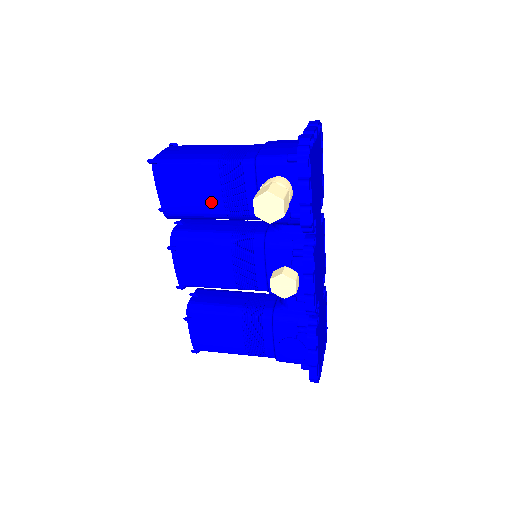
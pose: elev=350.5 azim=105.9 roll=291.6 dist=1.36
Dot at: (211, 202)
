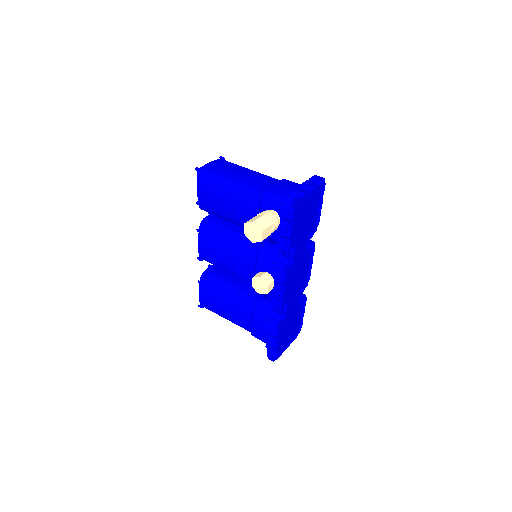
Dot at: (229, 210)
